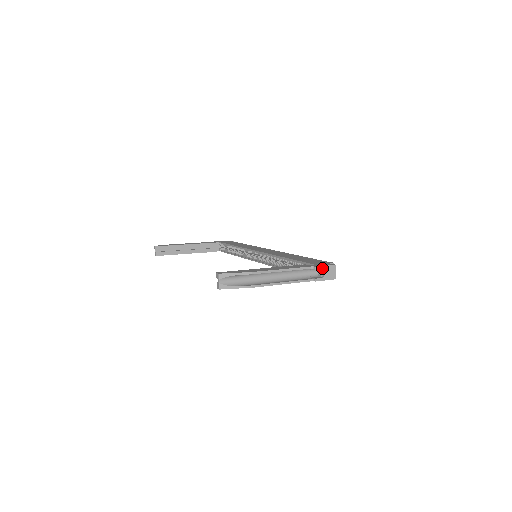
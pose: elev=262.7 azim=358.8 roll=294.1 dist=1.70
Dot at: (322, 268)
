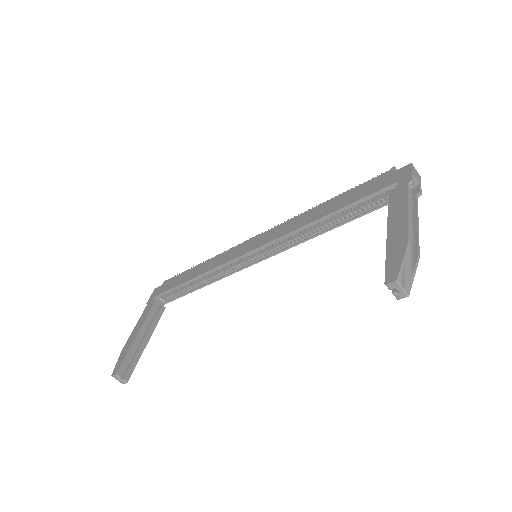
Dot at: (413, 176)
